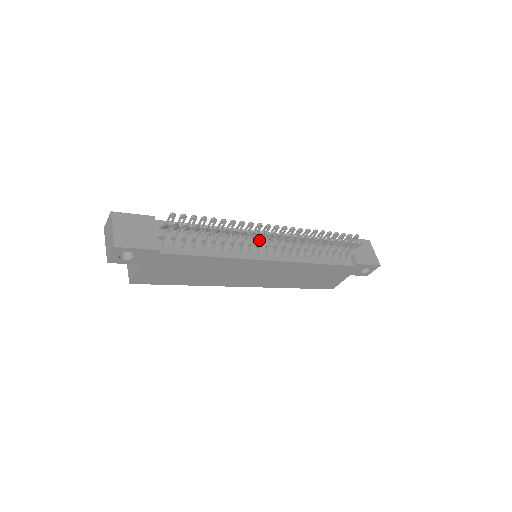
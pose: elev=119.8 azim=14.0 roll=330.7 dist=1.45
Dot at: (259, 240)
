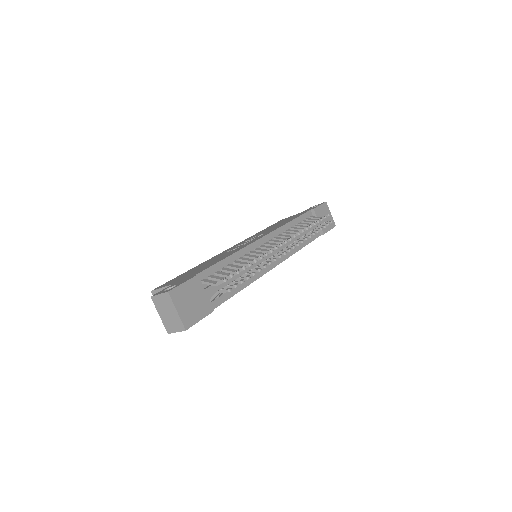
Dot at: occluded
